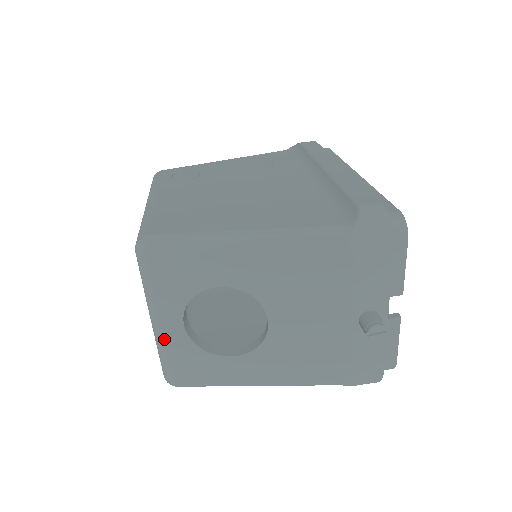
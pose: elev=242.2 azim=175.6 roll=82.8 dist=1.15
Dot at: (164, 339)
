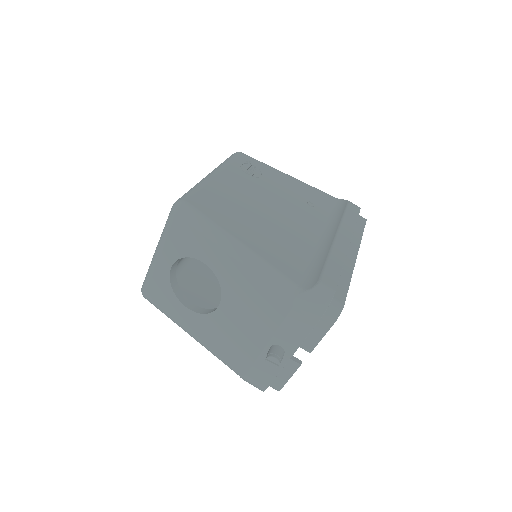
Dot at: (155, 266)
